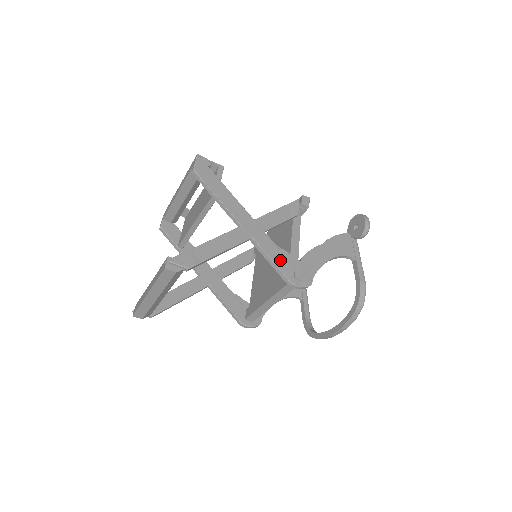
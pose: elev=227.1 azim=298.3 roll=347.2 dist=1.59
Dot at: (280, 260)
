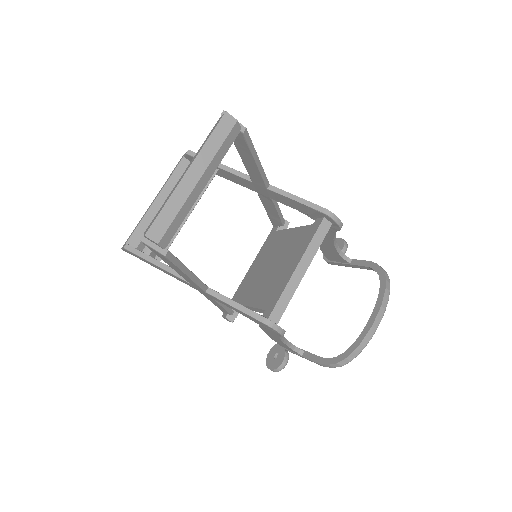
Dot at: occluded
